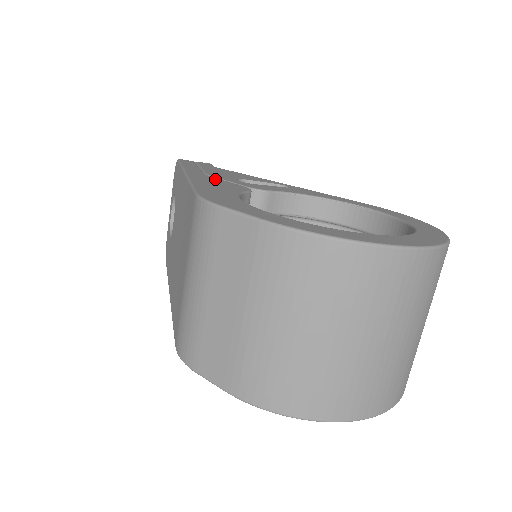
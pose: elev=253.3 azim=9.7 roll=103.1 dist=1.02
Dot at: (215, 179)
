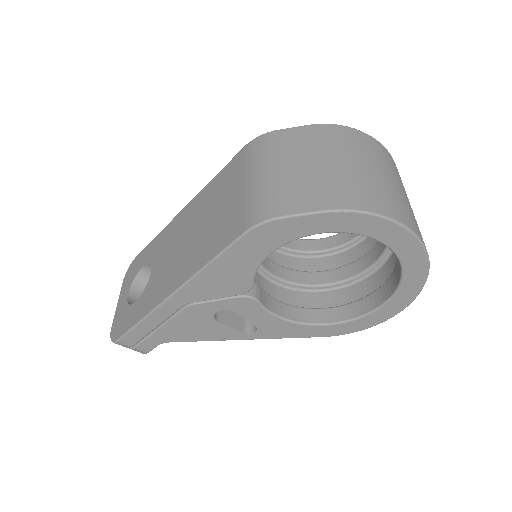
Dot at: occluded
